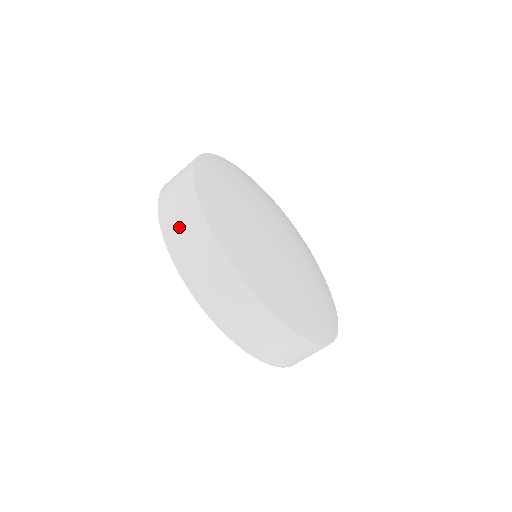
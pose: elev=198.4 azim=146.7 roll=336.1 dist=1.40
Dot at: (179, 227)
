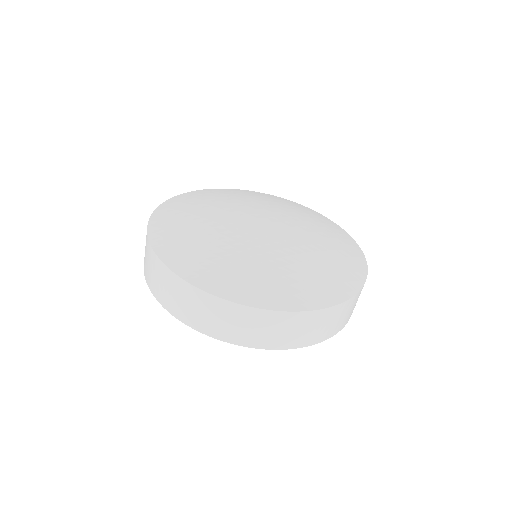
Dot at: (156, 281)
